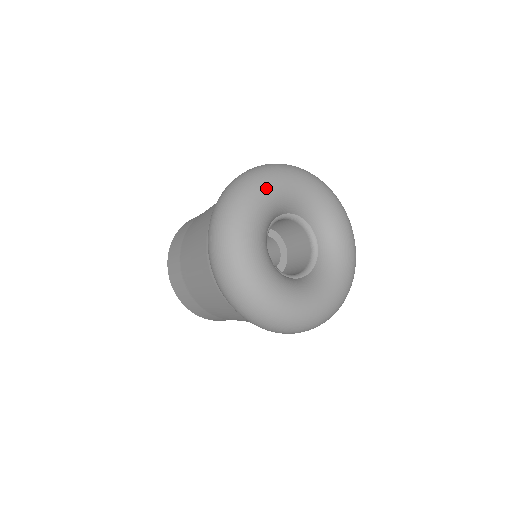
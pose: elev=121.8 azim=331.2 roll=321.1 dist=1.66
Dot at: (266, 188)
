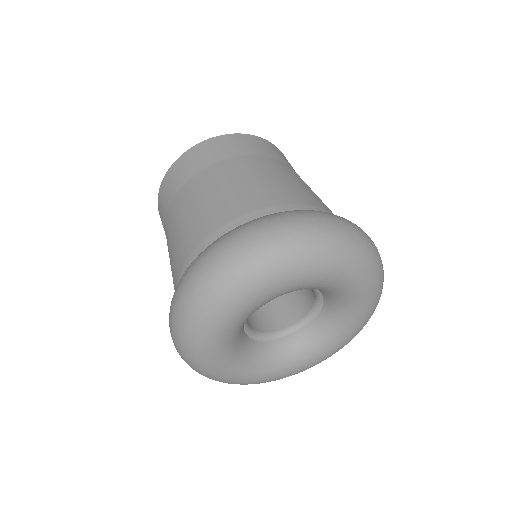
Dot at: (271, 285)
